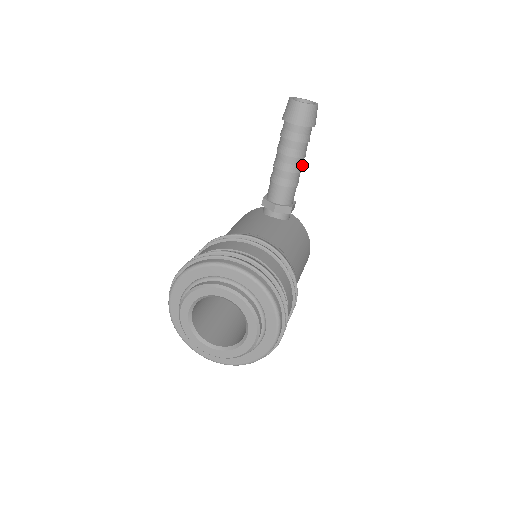
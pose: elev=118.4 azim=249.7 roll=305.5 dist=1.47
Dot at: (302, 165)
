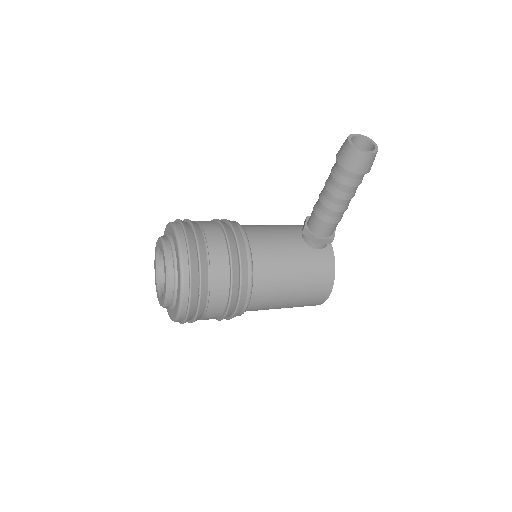
Dot at: (342, 206)
